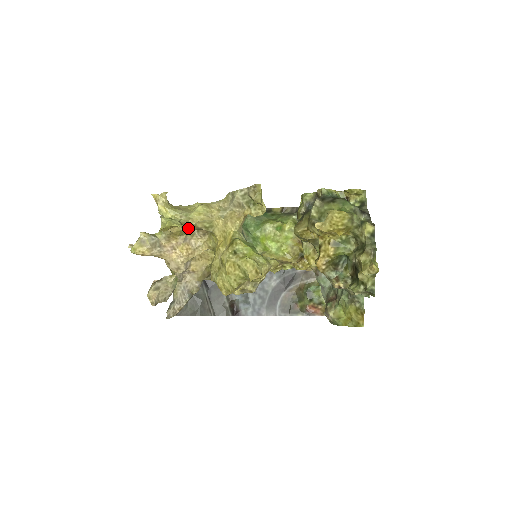
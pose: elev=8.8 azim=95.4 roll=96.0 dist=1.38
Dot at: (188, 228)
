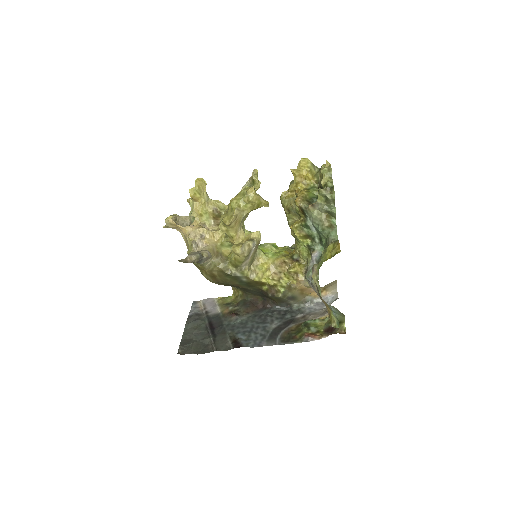
Dot at: (208, 208)
